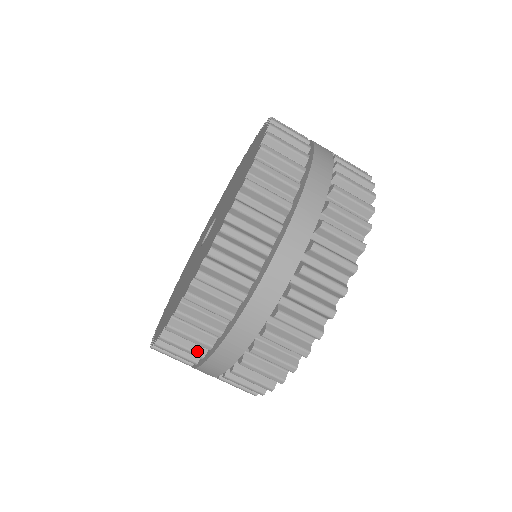
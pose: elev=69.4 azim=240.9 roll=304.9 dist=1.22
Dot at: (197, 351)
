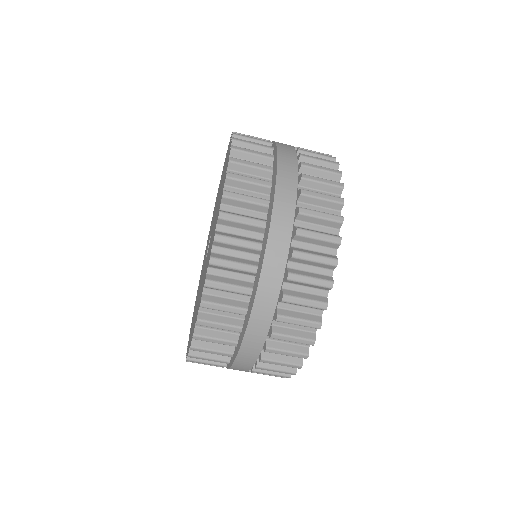
Dot at: (219, 363)
